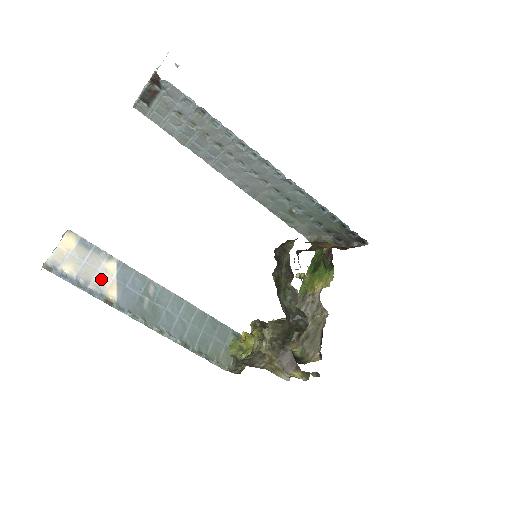
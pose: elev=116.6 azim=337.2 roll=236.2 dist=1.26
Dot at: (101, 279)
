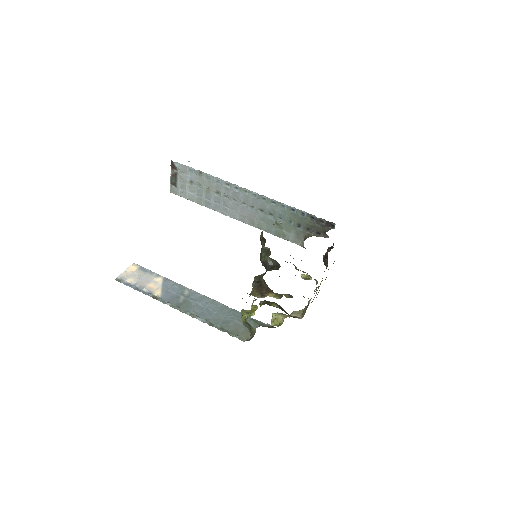
Dot at: (151, 286)
